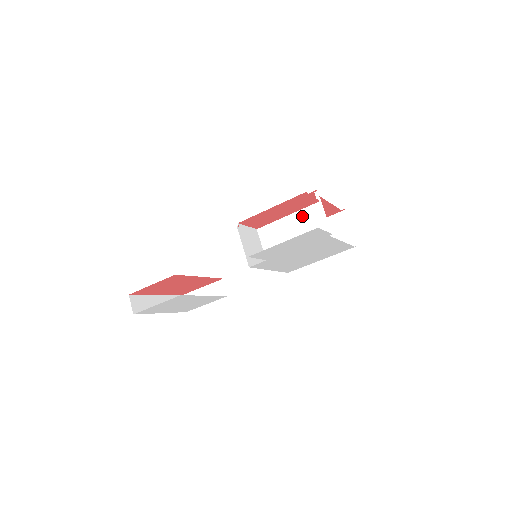
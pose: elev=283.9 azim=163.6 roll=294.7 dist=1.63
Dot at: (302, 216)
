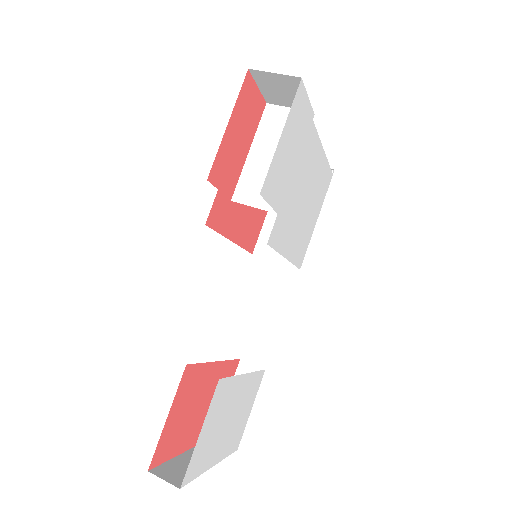
Dot at: (264, 134)
